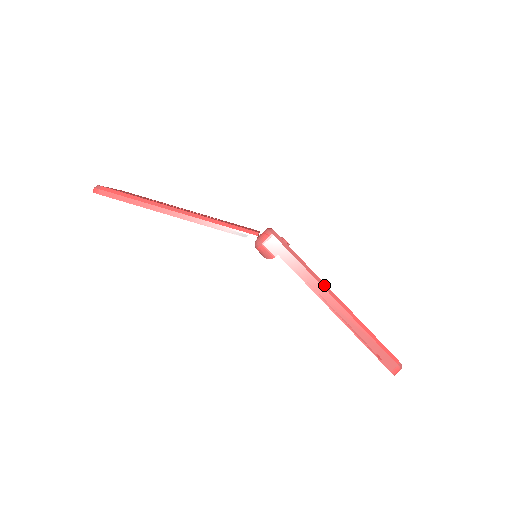
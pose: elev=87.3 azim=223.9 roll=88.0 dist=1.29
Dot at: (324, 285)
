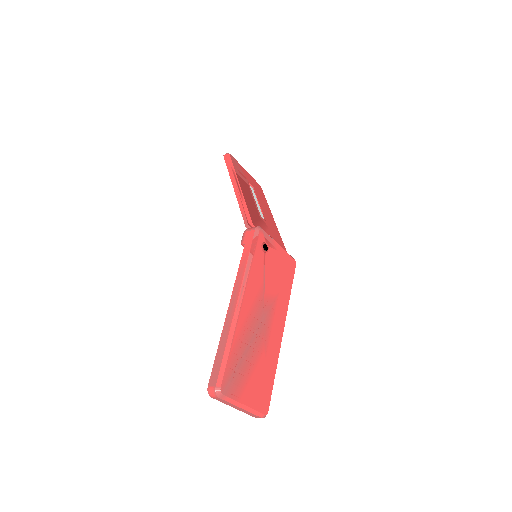
Dot at: (244, 285)
